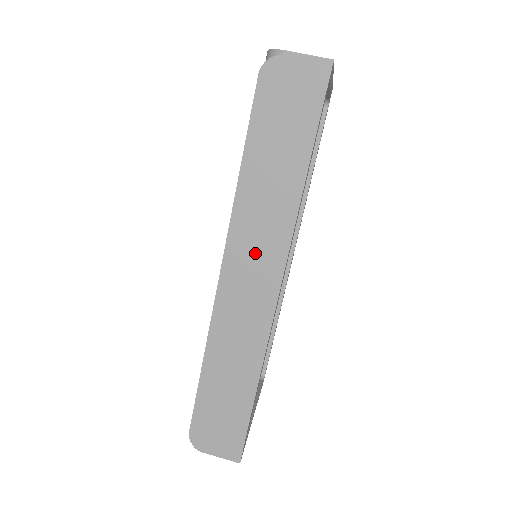
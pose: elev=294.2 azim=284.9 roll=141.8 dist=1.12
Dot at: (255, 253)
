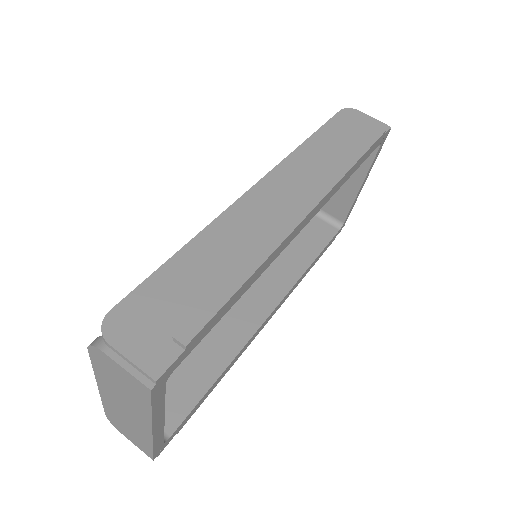
Dot at: (295, 186)
